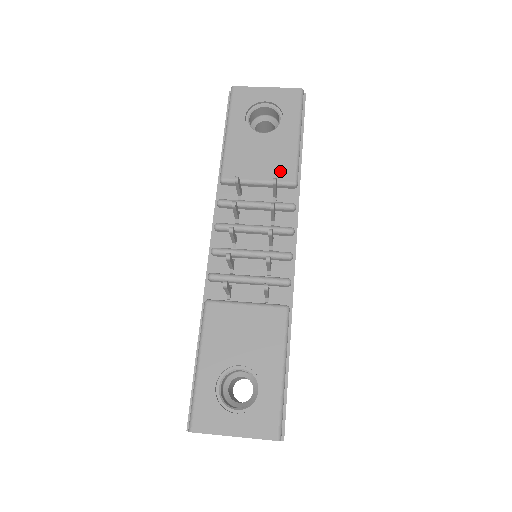
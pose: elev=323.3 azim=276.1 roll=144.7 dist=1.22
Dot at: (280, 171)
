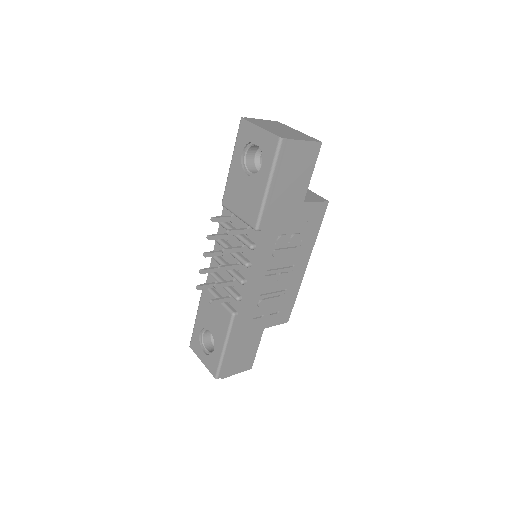
Dot at: (249, 215)
